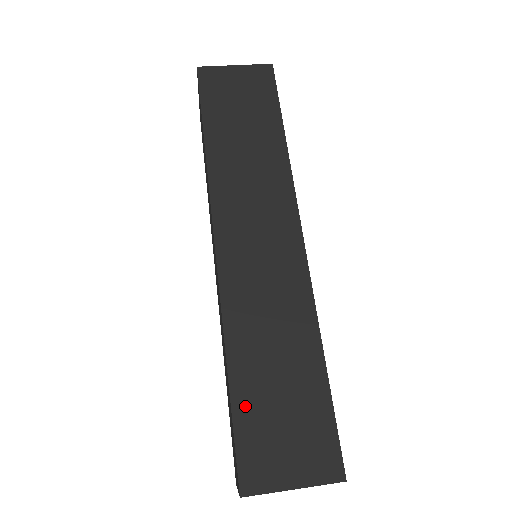
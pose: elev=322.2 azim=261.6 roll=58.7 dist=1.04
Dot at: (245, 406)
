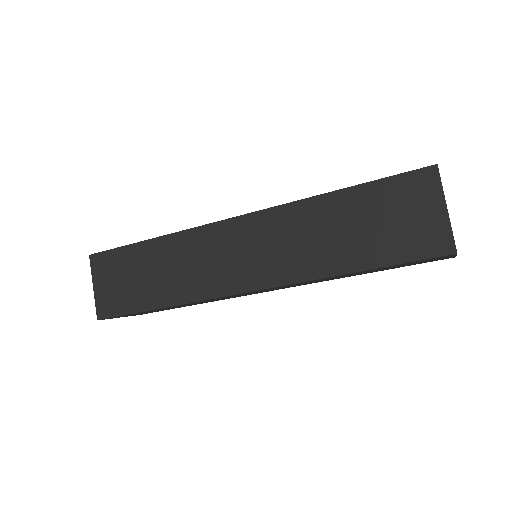
Dot at: occluded
